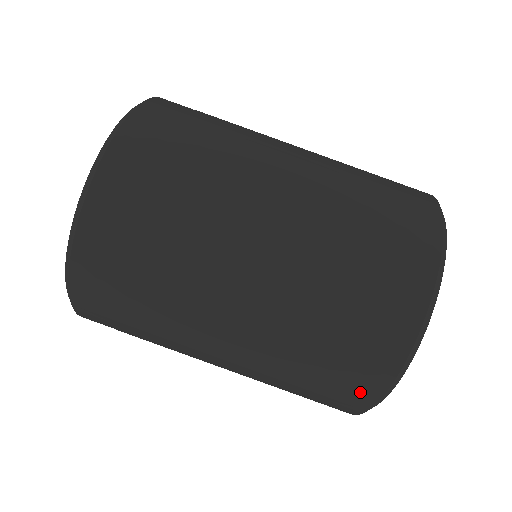
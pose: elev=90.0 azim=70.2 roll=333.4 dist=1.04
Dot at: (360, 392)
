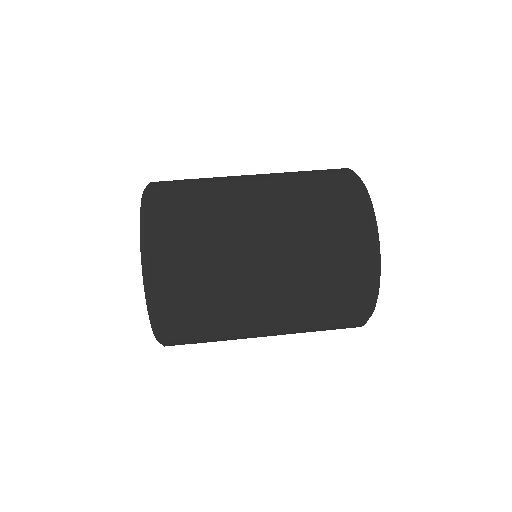
Dot at: (361, 297)
